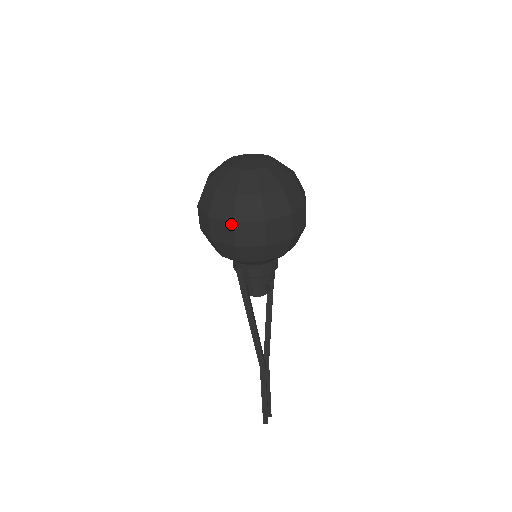
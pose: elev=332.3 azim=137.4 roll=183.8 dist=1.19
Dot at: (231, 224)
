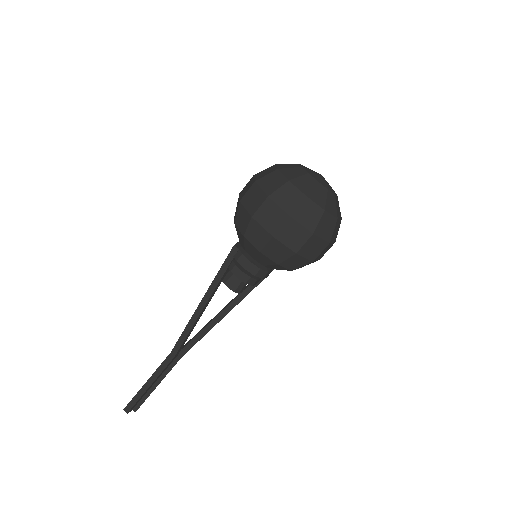
Dot at: (265, 197)
